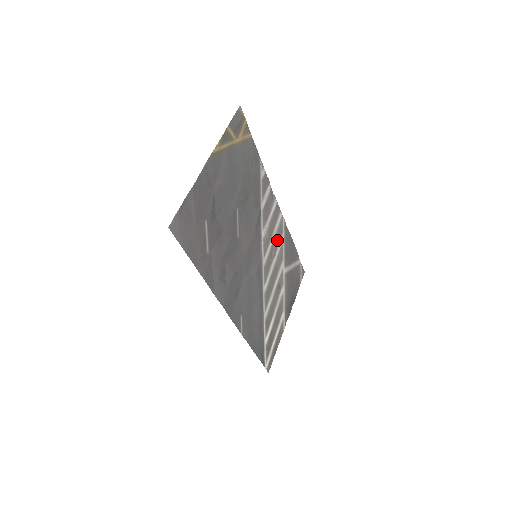
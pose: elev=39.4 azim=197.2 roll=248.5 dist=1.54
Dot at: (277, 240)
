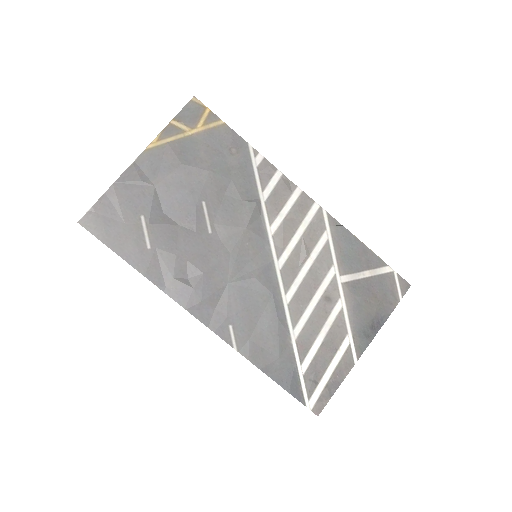
Dot at: (311, 238)
